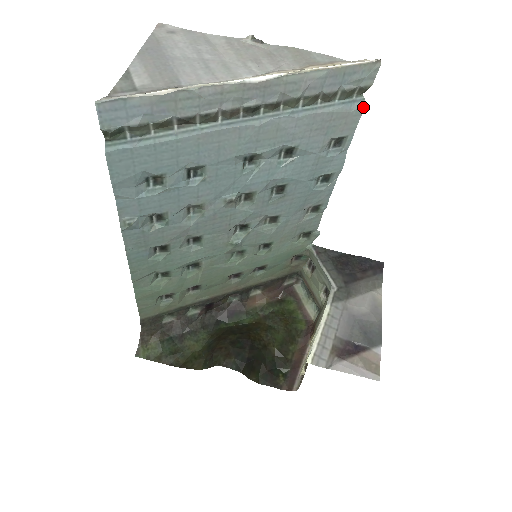
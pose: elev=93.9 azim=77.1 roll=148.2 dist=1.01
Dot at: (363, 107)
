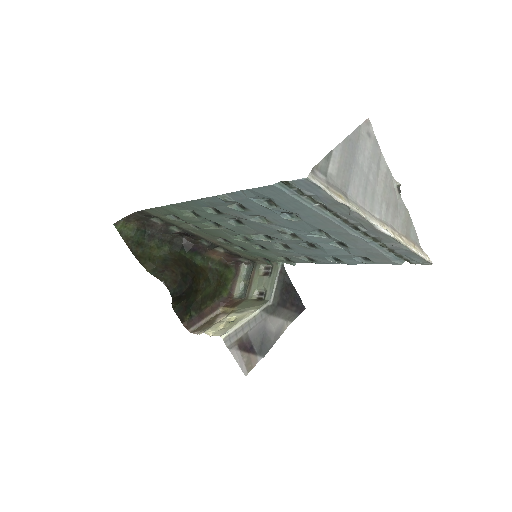
Dot at: (398, 264)
